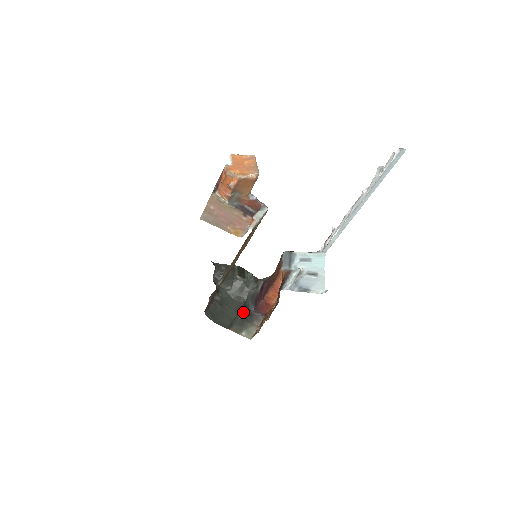
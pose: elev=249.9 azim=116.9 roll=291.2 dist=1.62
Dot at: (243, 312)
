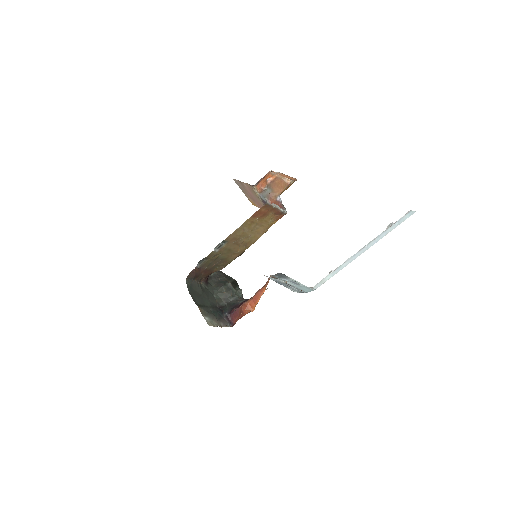
Dot at: (216, 310)
